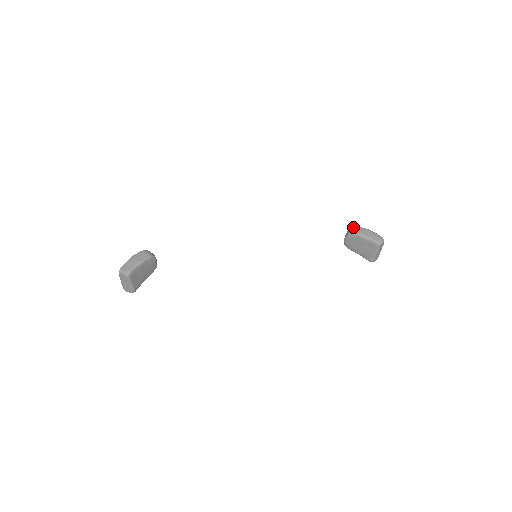
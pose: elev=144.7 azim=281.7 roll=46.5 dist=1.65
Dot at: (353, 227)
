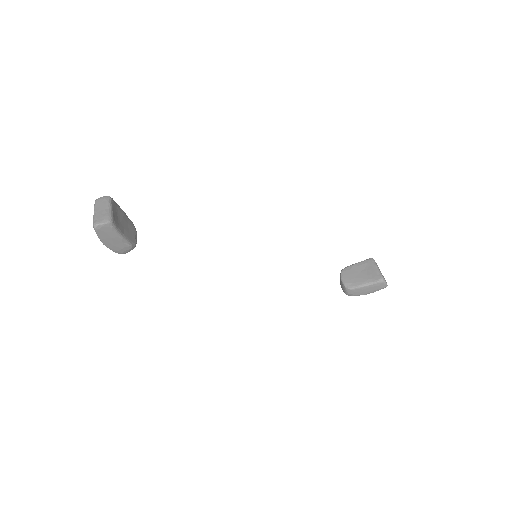
Dot at: occluded
